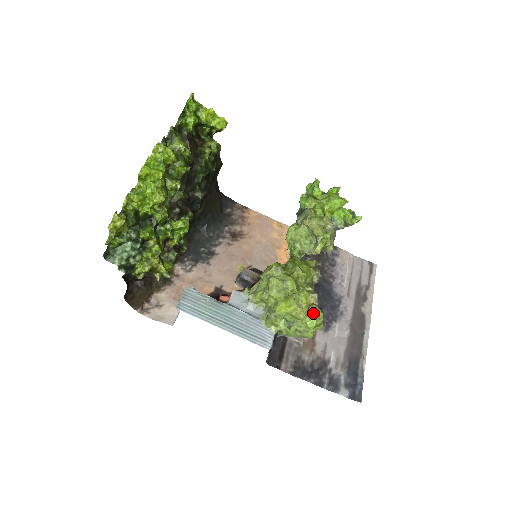
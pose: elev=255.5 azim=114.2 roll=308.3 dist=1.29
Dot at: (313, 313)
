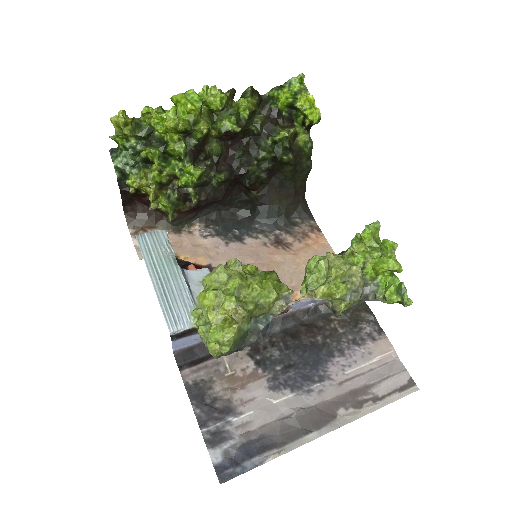
Dot at: (225, 326)
